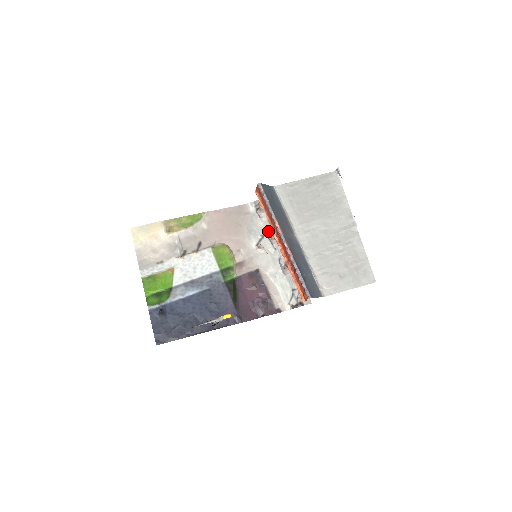
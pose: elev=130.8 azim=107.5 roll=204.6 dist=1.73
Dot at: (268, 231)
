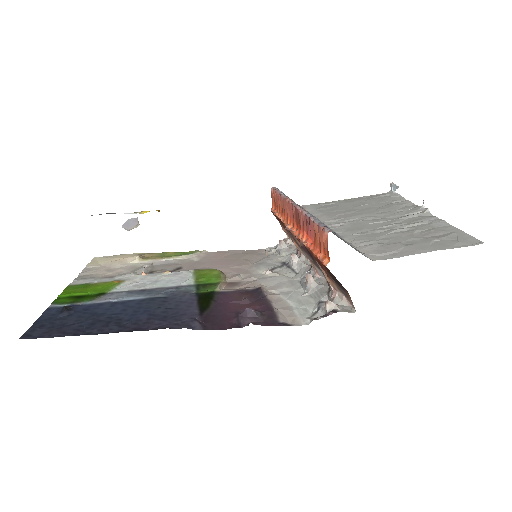
Dot at: (289, 261)
